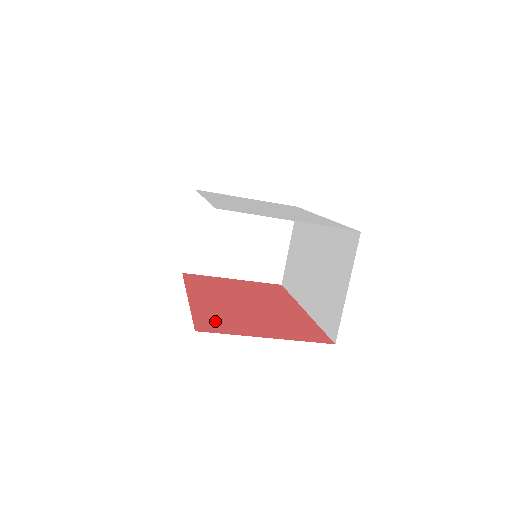
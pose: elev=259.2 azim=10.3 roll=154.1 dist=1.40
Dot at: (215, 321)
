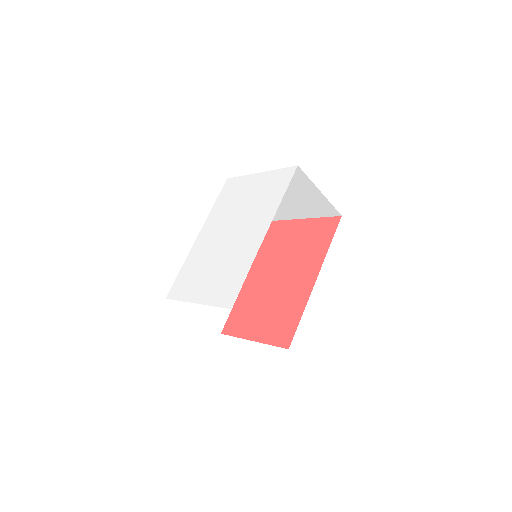
Dot at: (239, 317)
